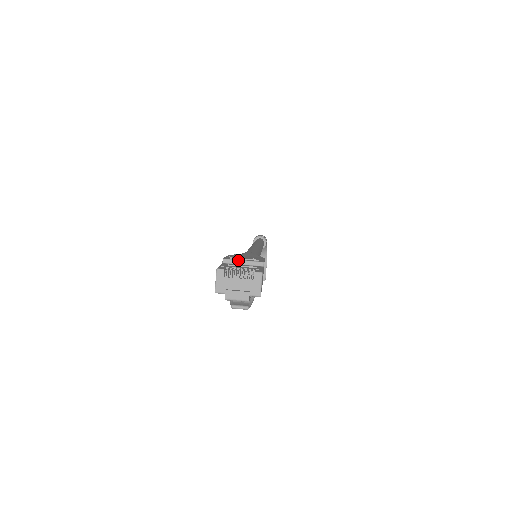
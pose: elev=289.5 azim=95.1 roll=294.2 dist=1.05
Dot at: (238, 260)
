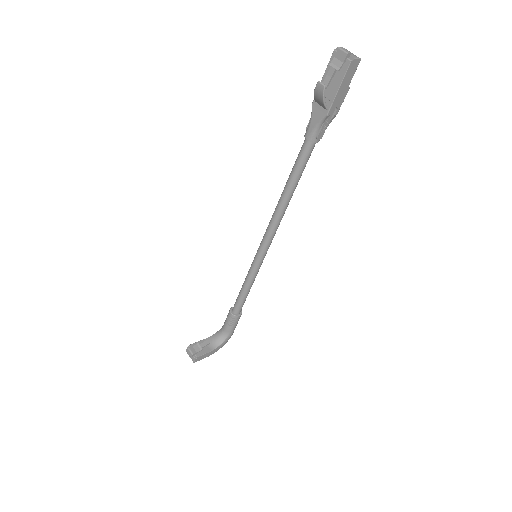
Dot at: occluded
